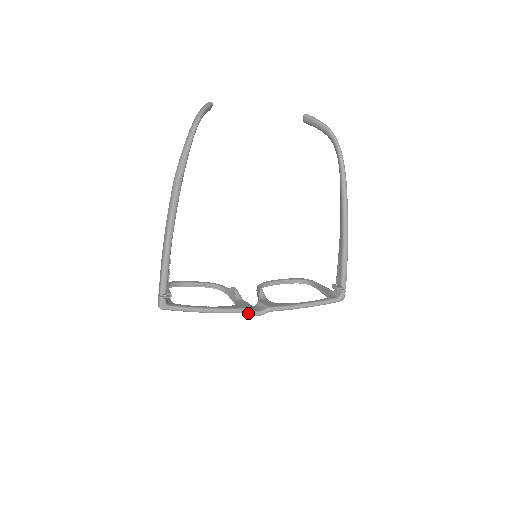
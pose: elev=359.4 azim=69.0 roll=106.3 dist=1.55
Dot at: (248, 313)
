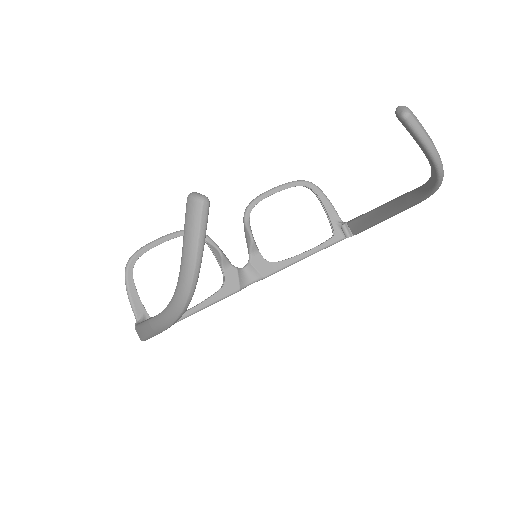
Dot at: (239, 289)
